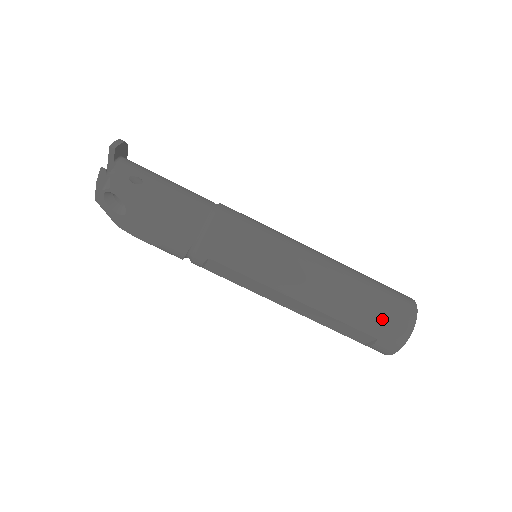
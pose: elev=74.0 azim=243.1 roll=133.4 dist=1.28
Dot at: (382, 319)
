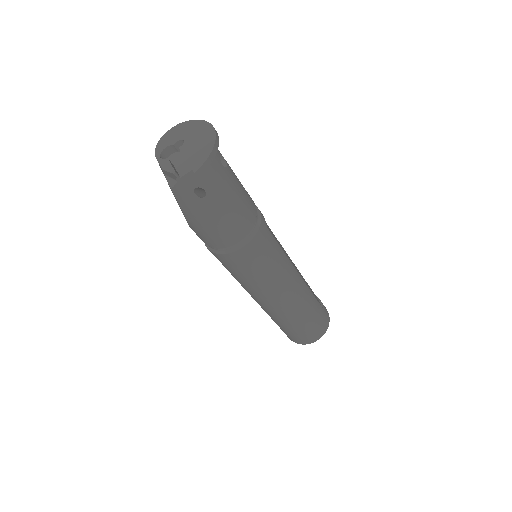
Dot at: (296, 334)
